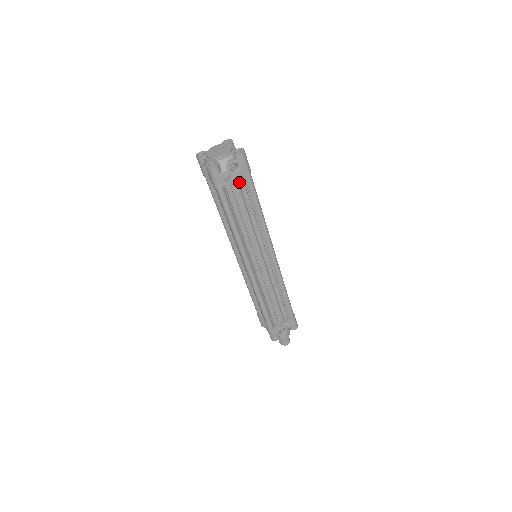
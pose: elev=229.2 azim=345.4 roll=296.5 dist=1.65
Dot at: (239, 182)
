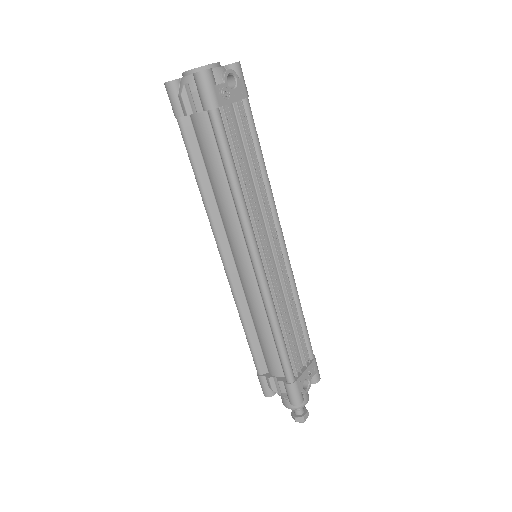
Dot at: (238, 108)
